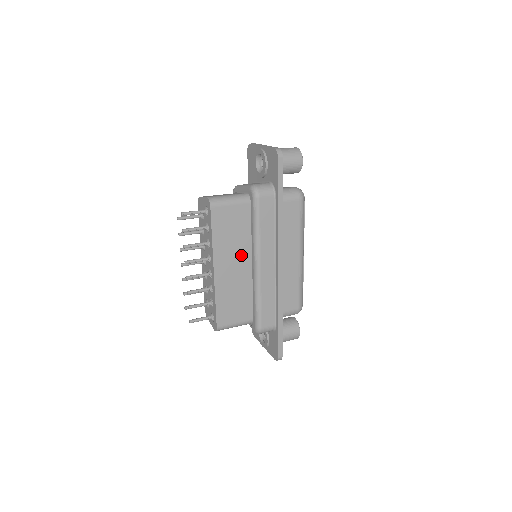
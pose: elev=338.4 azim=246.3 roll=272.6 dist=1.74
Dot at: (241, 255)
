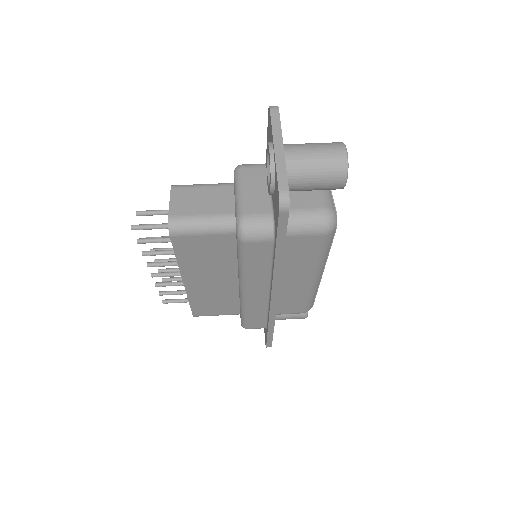
Dot at: (223, 274)
